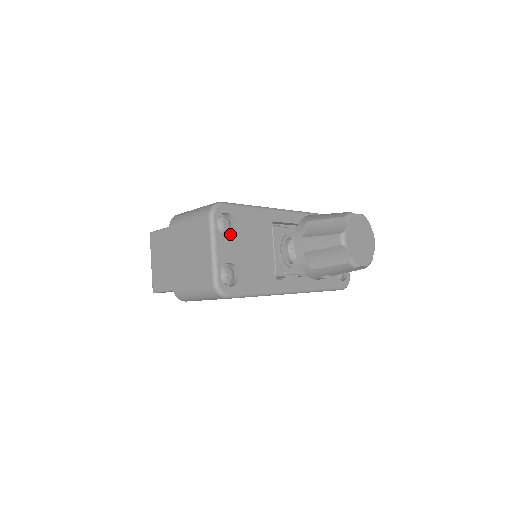
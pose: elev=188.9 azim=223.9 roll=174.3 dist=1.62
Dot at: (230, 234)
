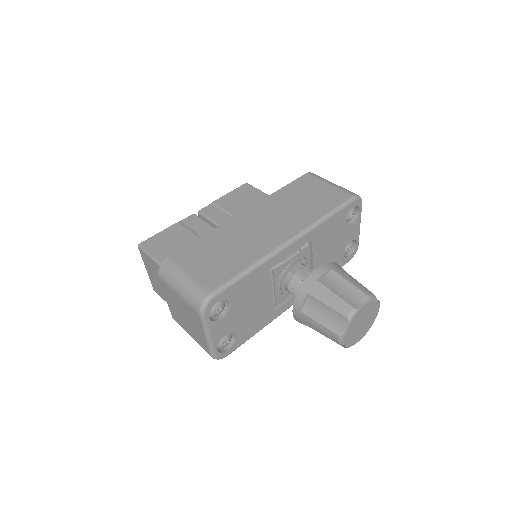
Dot at: (224, 311)
